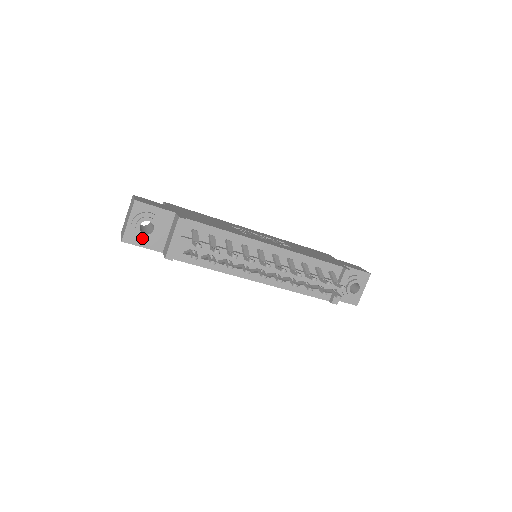
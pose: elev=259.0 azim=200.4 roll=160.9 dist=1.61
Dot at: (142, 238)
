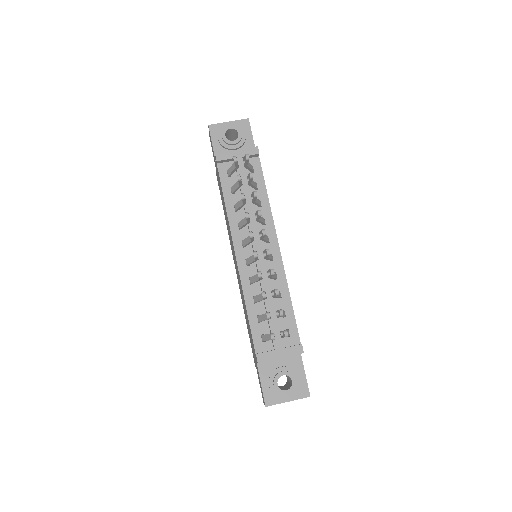
Dot at: (221, 137)
